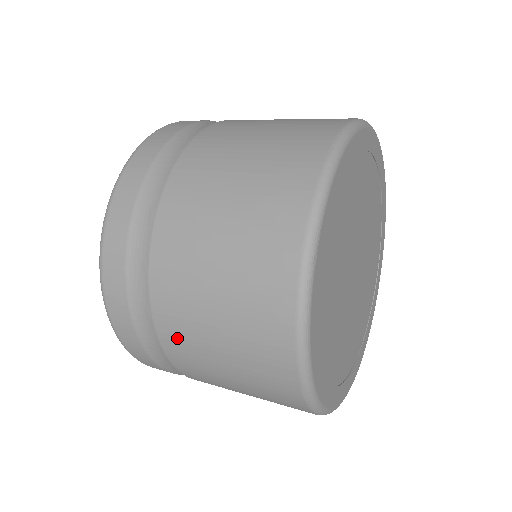
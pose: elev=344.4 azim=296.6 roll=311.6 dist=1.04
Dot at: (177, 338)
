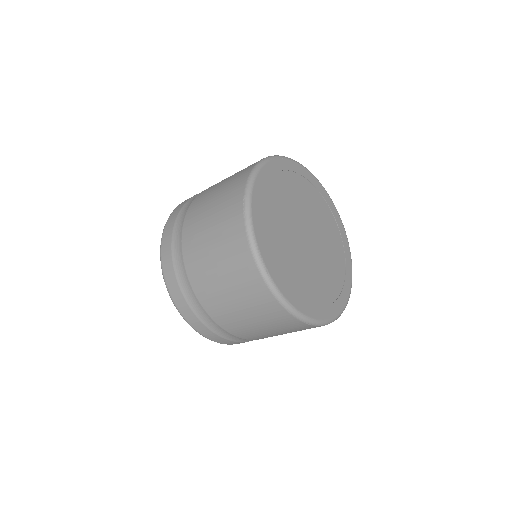
Dot at: (194, 212)
